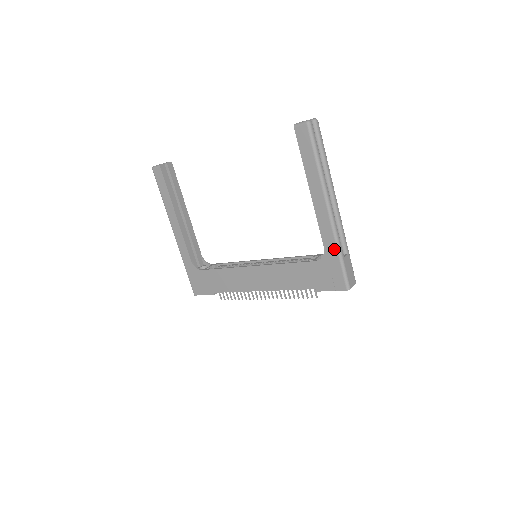
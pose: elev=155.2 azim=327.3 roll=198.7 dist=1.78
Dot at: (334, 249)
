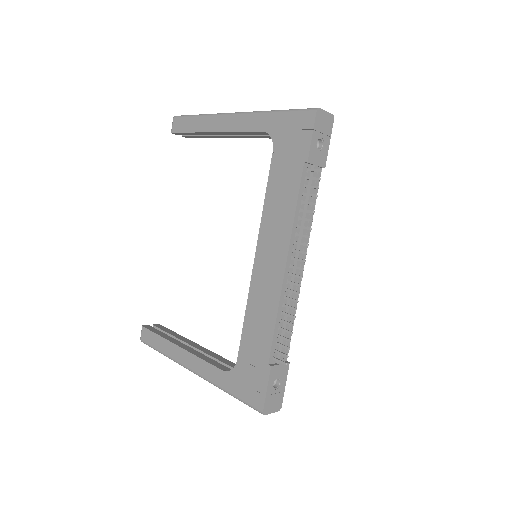
Dot at: (268, 117)
